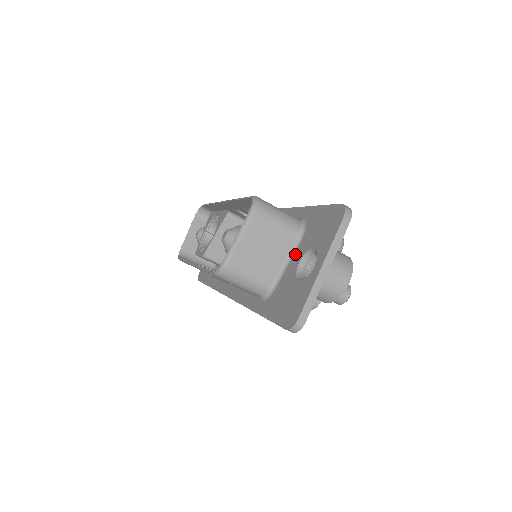
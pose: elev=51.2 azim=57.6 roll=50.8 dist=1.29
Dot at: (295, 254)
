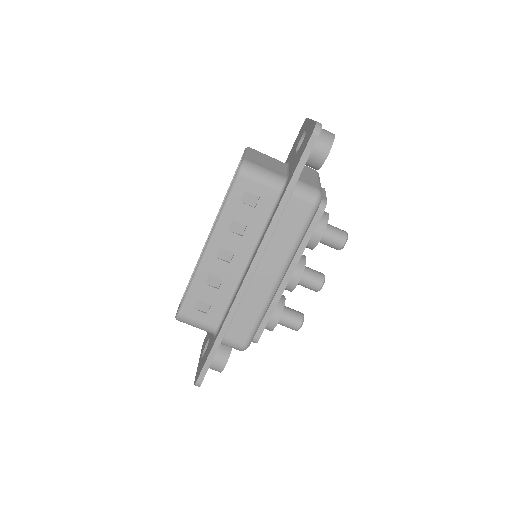
Dot at: (289, 163)
